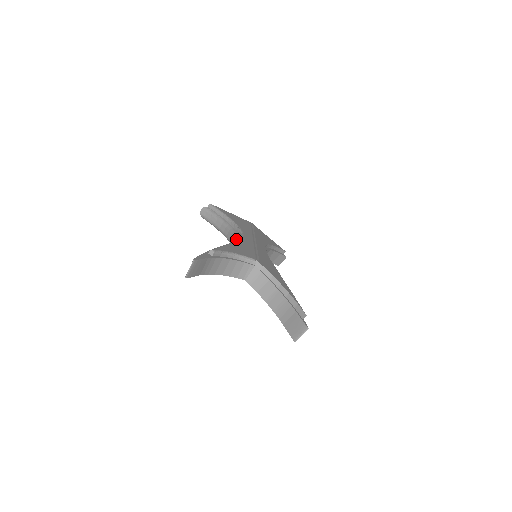
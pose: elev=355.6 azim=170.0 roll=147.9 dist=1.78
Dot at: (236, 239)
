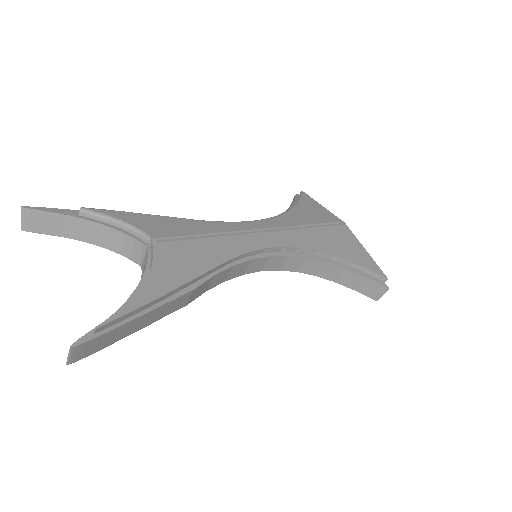
Dot at: occluded
